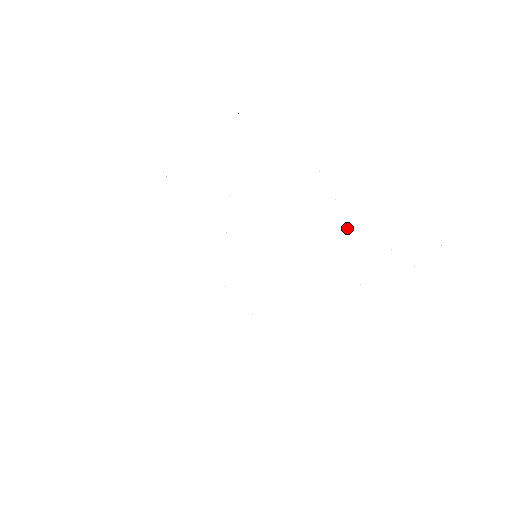
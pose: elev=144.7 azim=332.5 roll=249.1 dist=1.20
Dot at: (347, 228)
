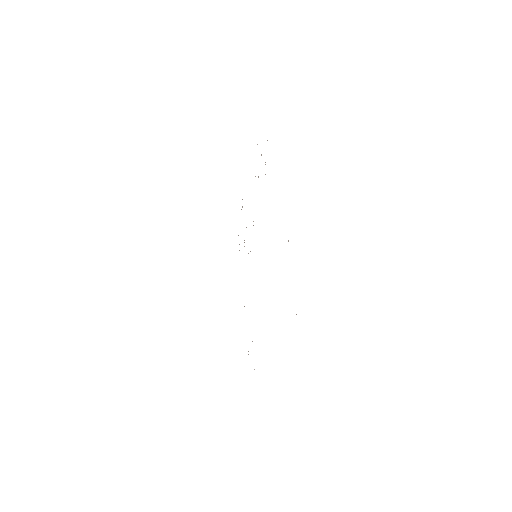
Dot at: occluded
